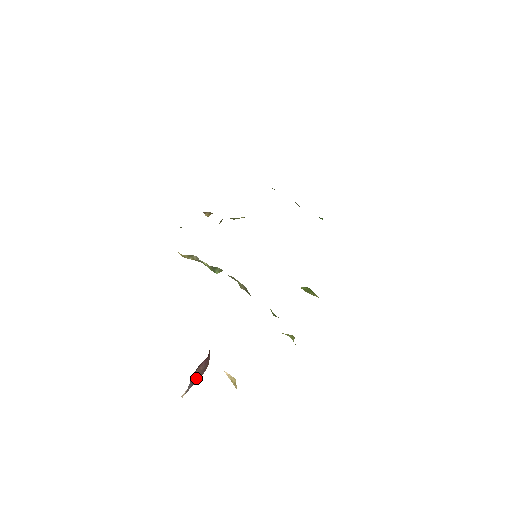
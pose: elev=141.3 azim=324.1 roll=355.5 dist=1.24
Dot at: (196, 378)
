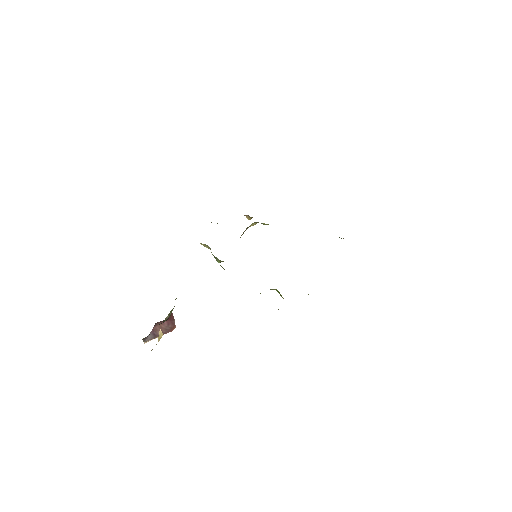
Dot at: (158, 333)
